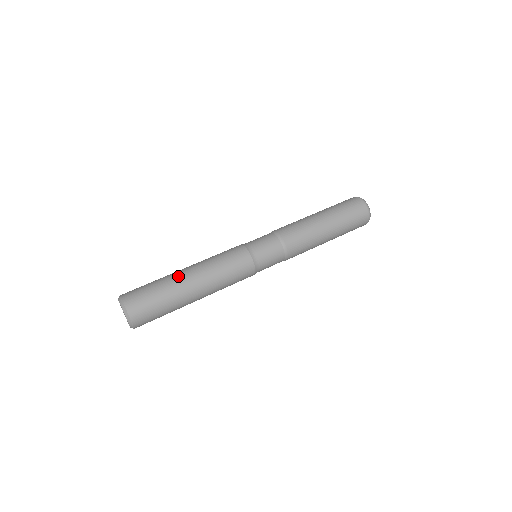
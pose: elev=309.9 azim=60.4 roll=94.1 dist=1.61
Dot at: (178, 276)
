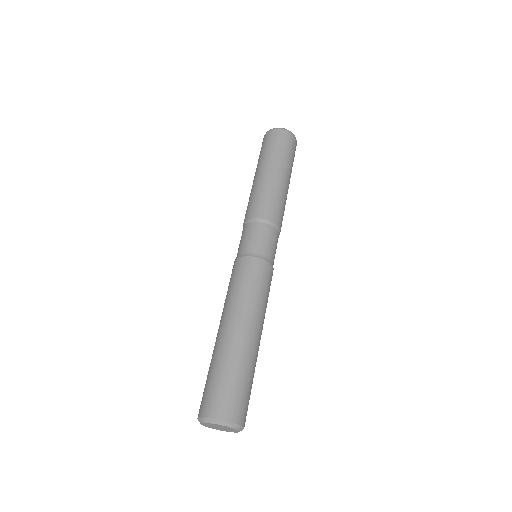
Dot at: (224, 341)
